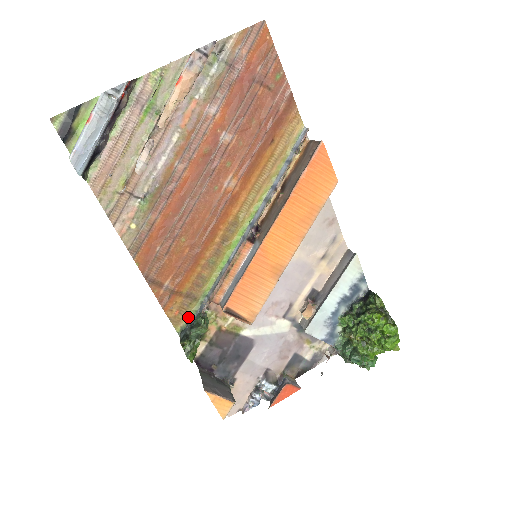
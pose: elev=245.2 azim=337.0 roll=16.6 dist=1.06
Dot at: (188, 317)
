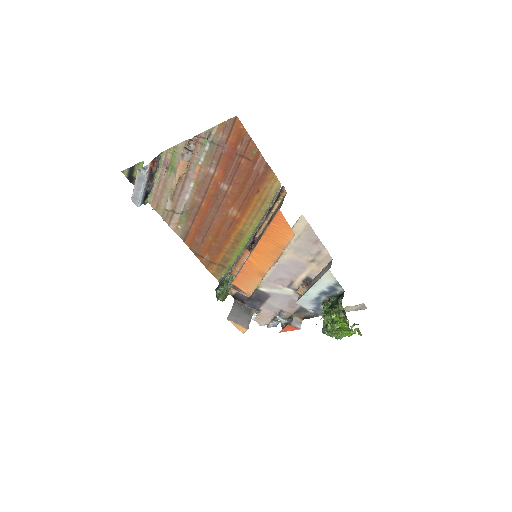
Dot at: (223, 275)
